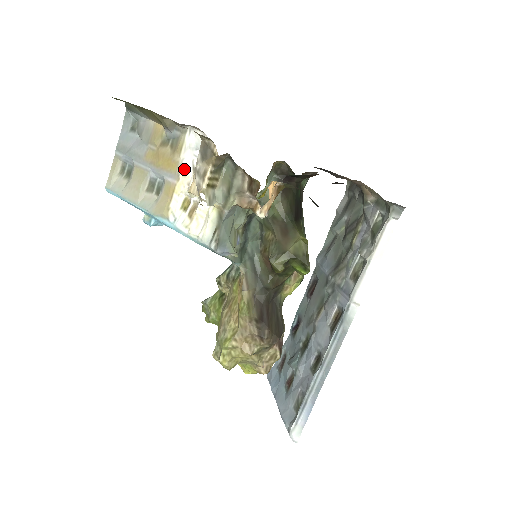
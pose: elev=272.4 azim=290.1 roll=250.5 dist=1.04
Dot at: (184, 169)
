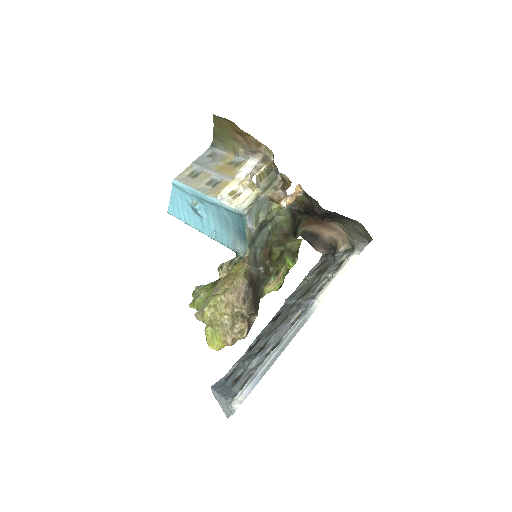
Dot at: (239, 176)
